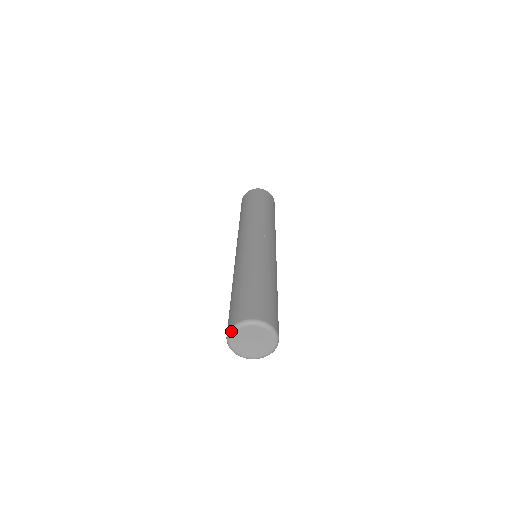
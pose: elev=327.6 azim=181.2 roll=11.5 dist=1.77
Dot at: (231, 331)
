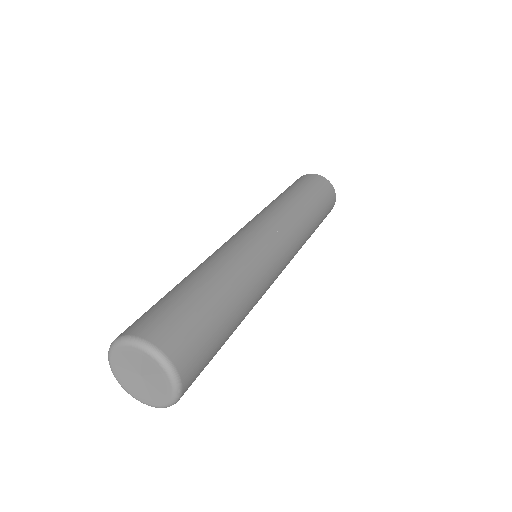
Dot at: (108, 353)
